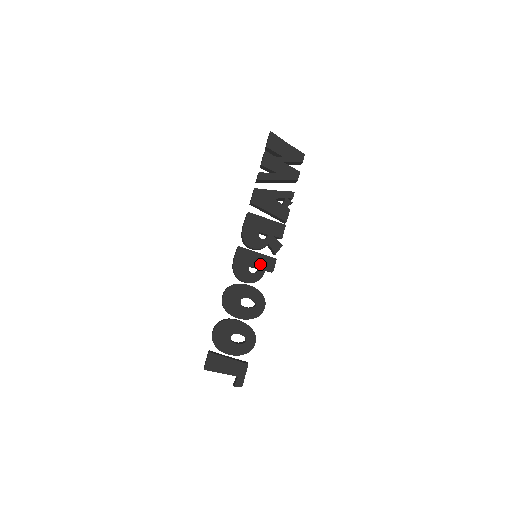
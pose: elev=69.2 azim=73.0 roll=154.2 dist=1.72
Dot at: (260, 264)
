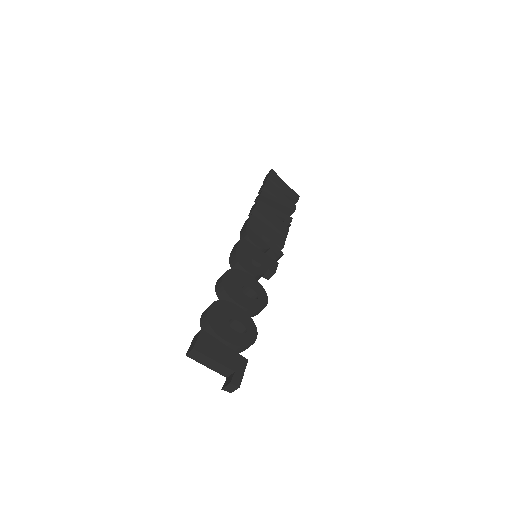
Dot at: (263, 261)
